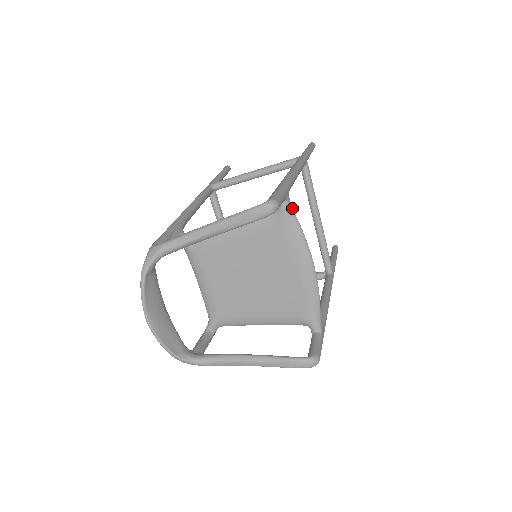
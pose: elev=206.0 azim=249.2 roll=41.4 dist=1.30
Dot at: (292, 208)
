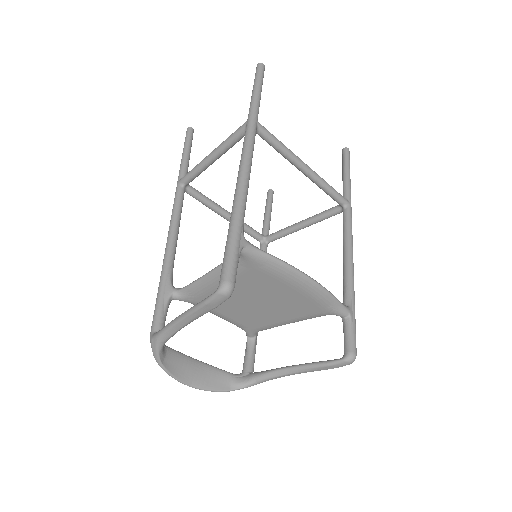
Dot at: (254, 248)
